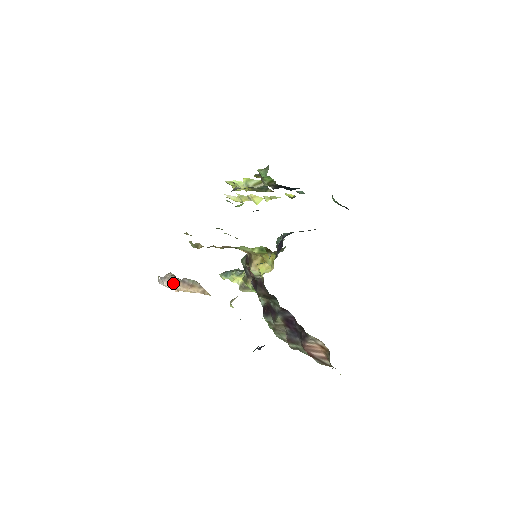
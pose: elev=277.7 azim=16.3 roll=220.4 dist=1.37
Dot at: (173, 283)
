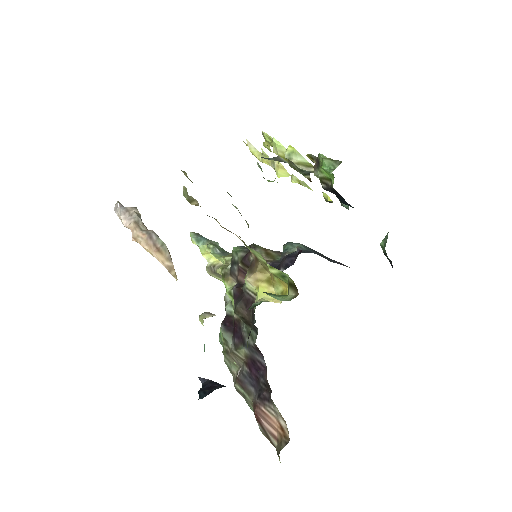
Dot at: (134, 226)
